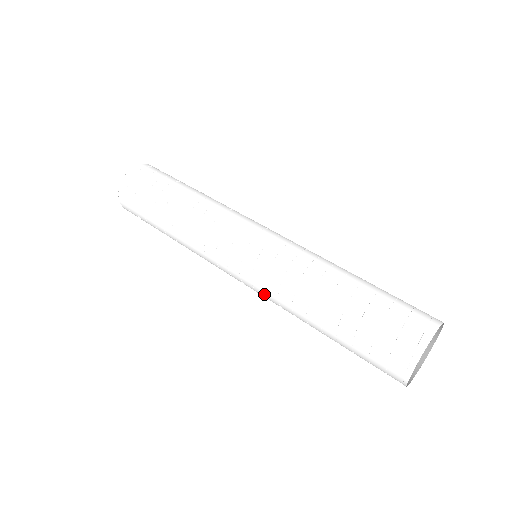
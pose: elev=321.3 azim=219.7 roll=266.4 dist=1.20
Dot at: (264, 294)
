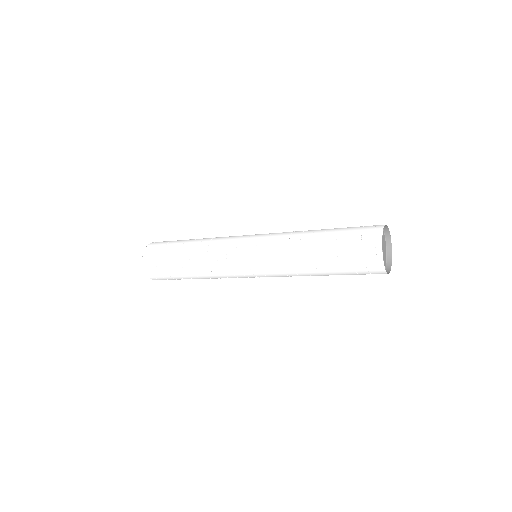
Dot at: occluded
